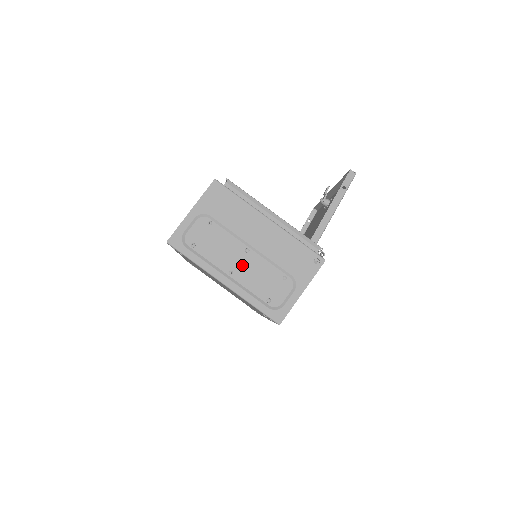
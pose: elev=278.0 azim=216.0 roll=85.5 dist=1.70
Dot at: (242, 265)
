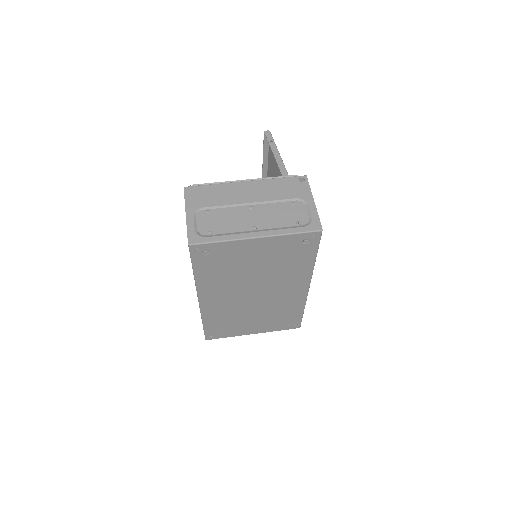
Dot at: (257, 218)
